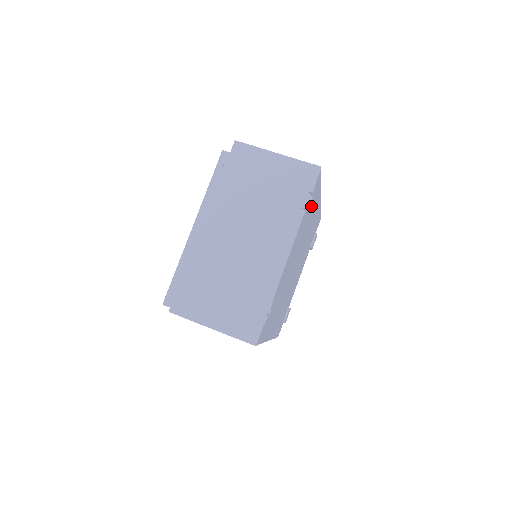
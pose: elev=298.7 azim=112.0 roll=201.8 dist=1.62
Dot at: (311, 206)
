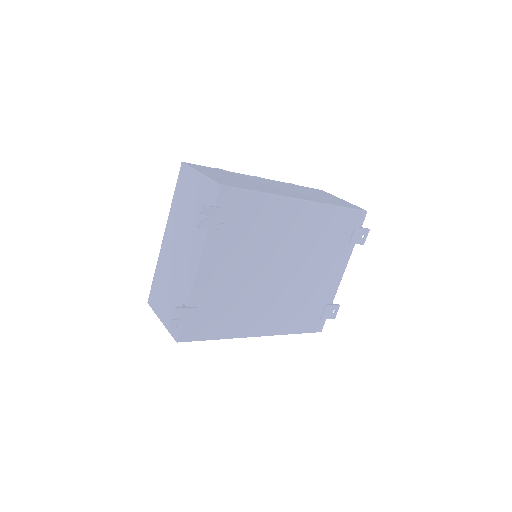
Dot at: (243, 218)
